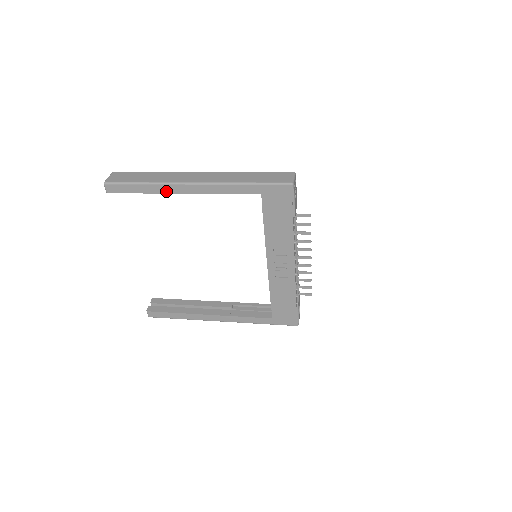
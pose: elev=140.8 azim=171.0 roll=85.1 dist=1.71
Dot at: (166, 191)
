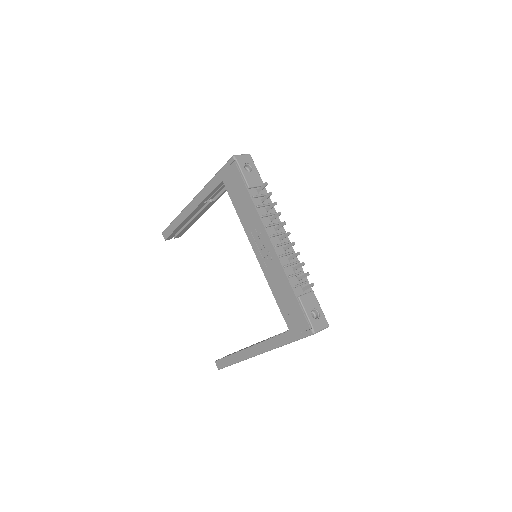
Dot at: (184, 217)
